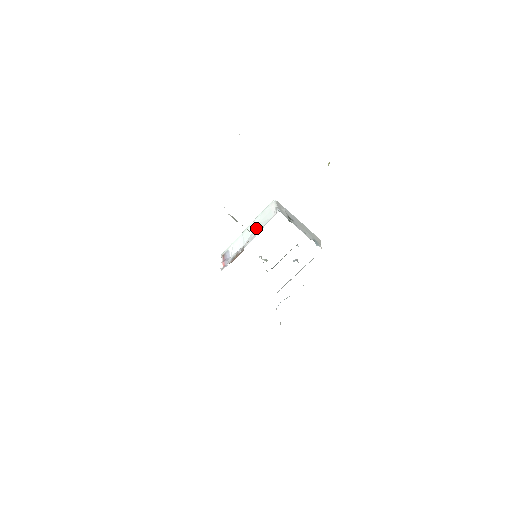
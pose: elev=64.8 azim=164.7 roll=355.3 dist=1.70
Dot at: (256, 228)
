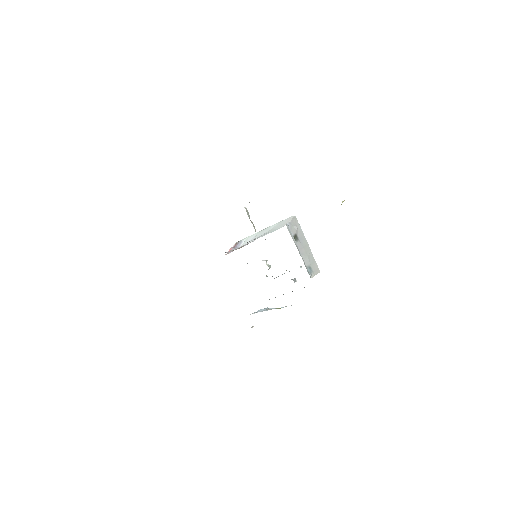
Dot at: (267, 232)
